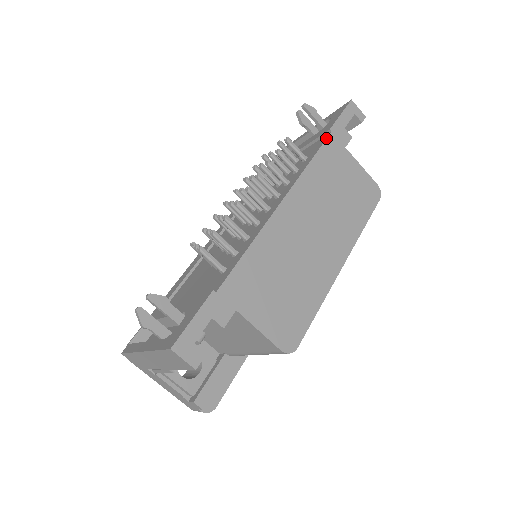
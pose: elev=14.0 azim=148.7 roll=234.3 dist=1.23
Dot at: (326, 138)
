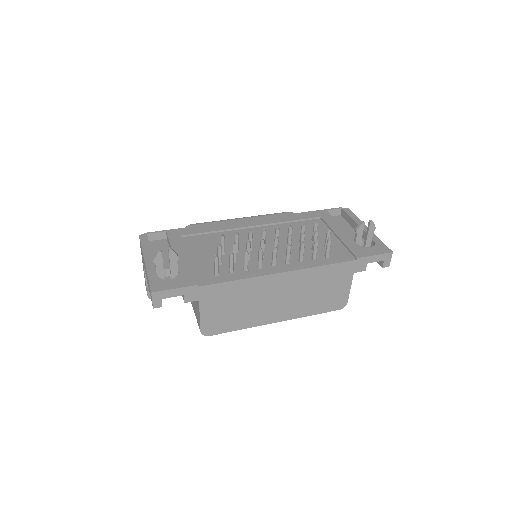
Dot at: (349, 261)
